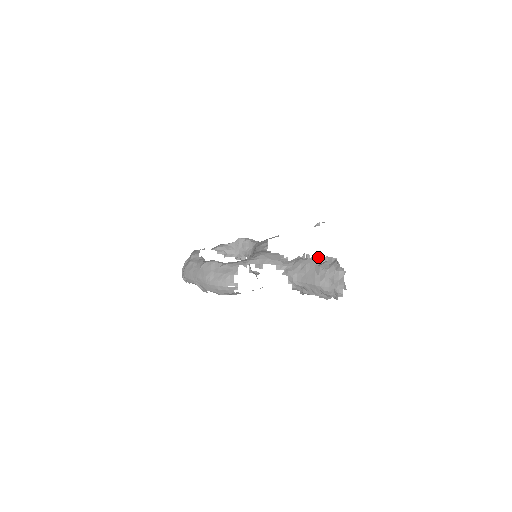
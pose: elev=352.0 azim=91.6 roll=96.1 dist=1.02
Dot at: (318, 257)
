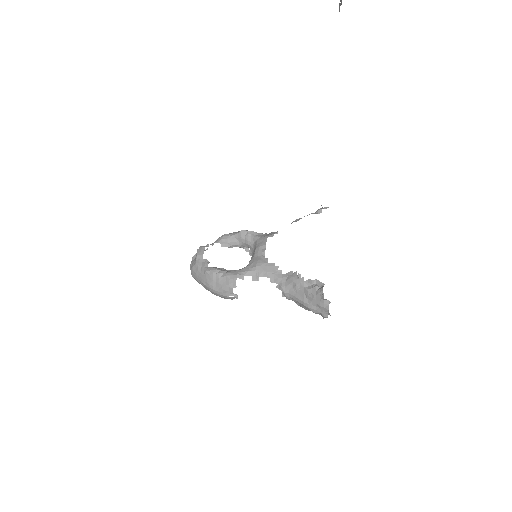
Dot at: (308, 279)
